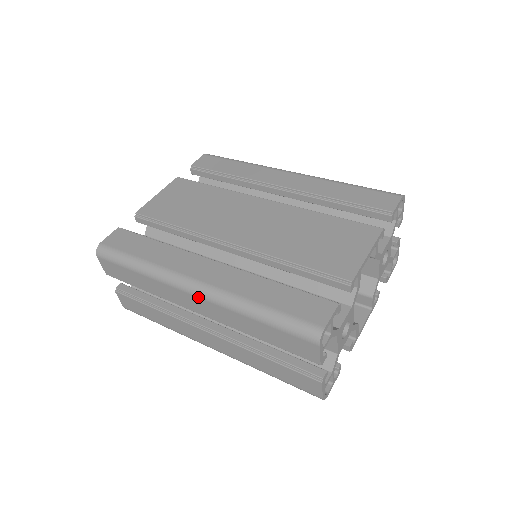
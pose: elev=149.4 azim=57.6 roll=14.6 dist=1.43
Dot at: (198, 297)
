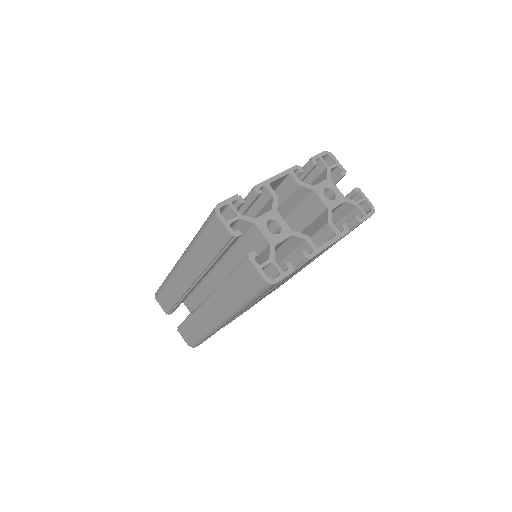
Dot at: (182, 263)
